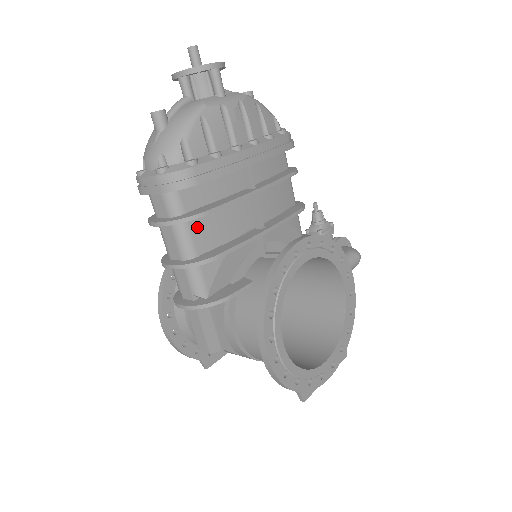
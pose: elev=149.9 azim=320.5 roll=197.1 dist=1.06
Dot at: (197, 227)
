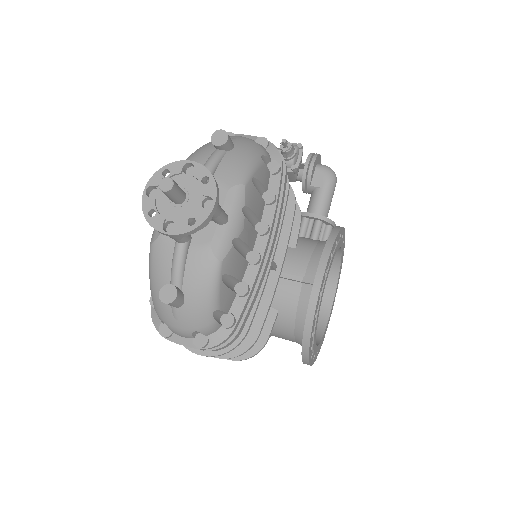
Dot at: occluded
